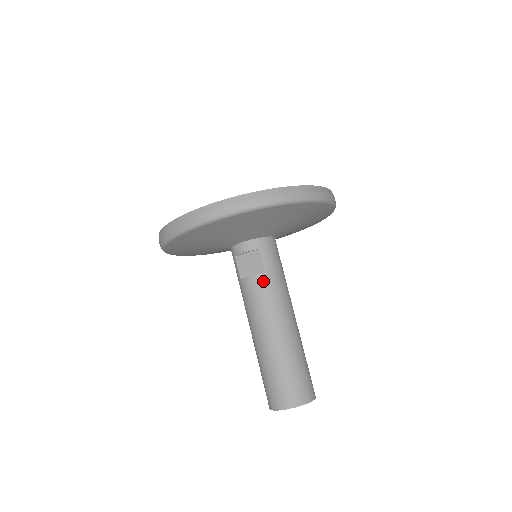
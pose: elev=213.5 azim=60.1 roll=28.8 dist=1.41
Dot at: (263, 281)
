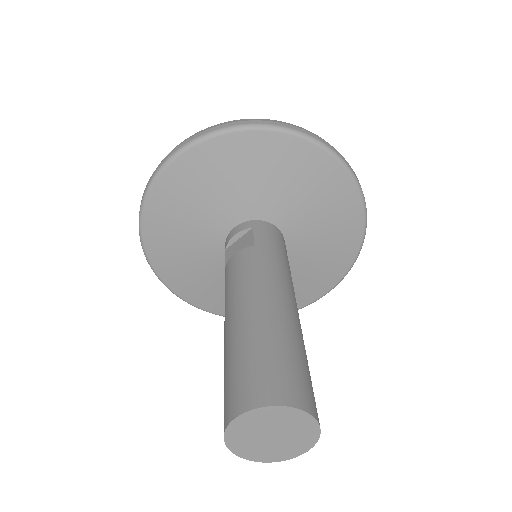
Dot at: (249, 253)
